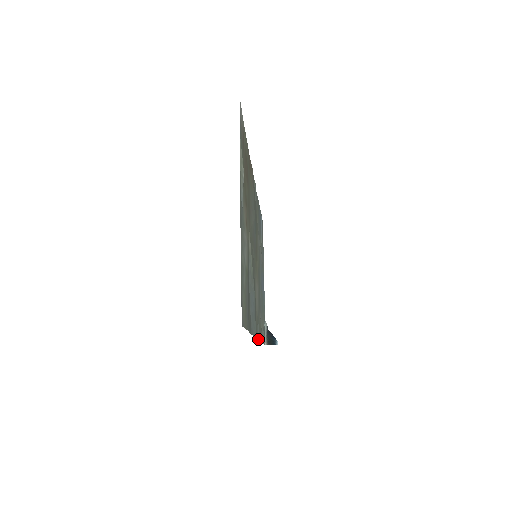
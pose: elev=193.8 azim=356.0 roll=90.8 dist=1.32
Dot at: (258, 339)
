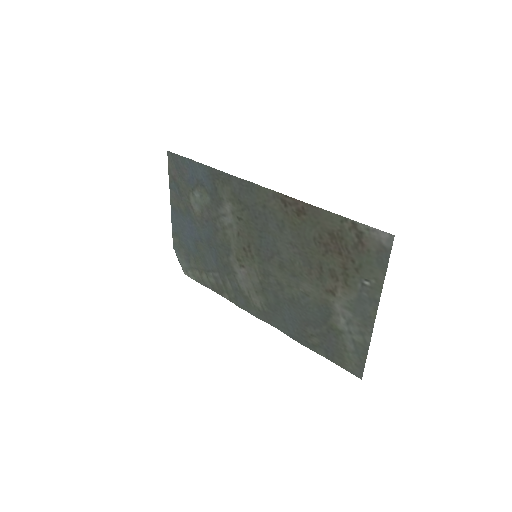
Dot at: (238, 306)
